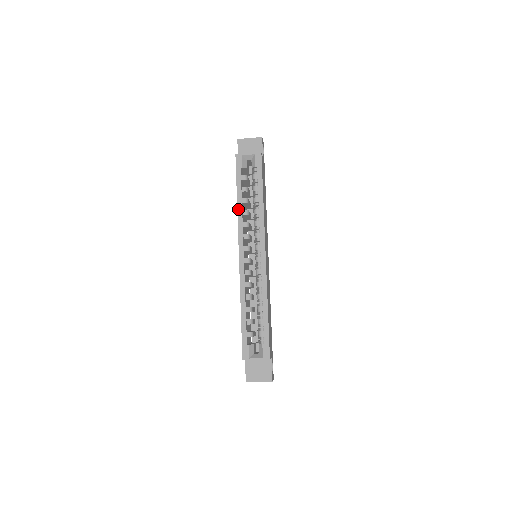
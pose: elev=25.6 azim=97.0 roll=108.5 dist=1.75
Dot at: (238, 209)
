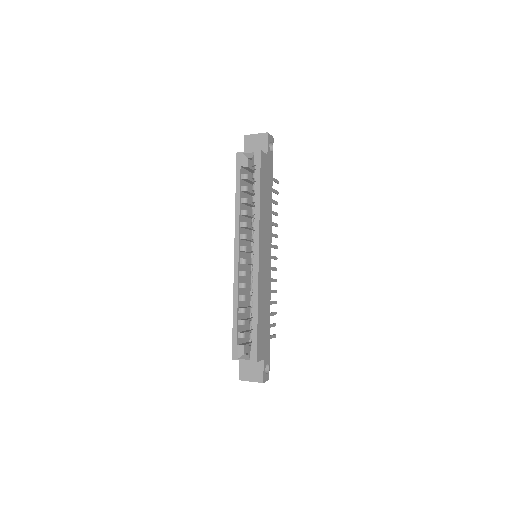
Dot at: (236, 209)
